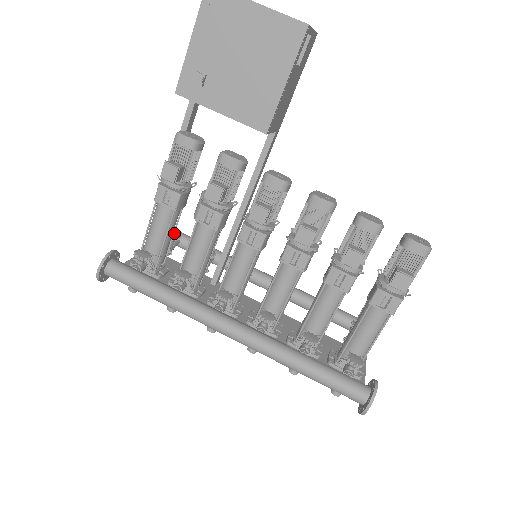
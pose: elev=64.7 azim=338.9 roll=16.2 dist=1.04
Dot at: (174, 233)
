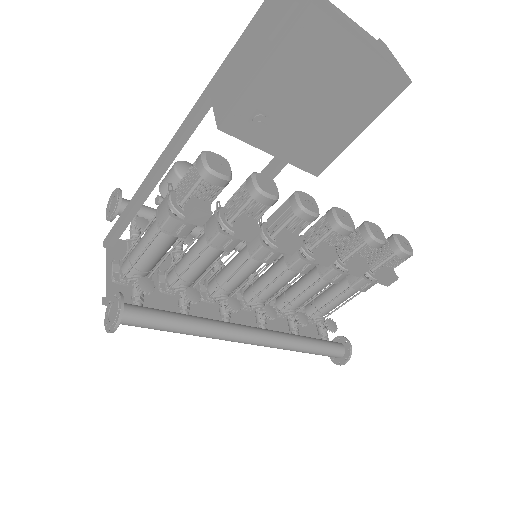
Dot at: occluded
